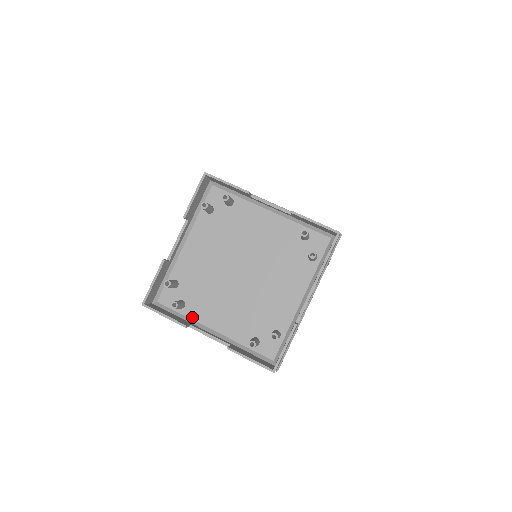
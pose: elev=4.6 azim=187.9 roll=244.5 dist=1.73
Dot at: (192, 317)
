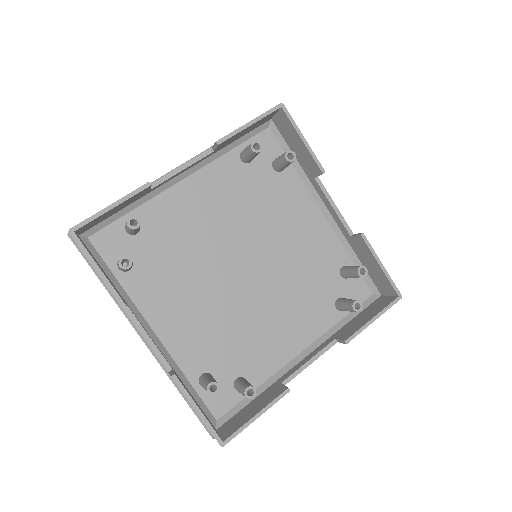
Dot at: (131, 293)
